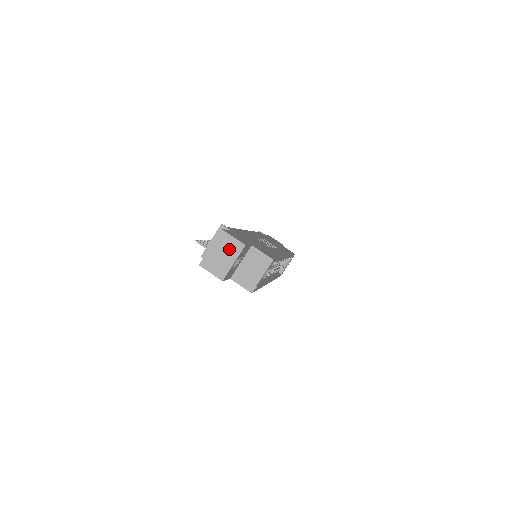
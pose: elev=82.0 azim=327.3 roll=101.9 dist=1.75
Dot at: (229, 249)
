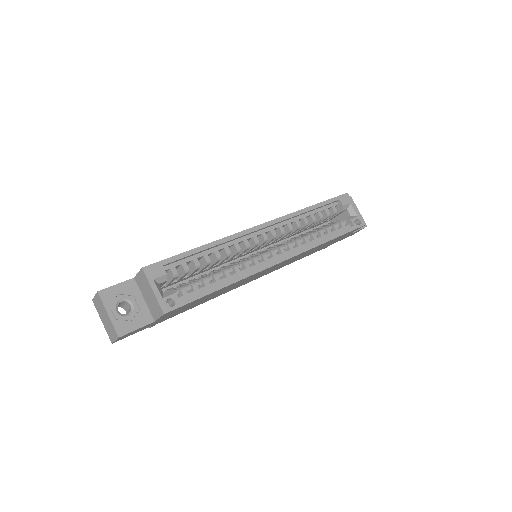
Dot at: (101, 308)
